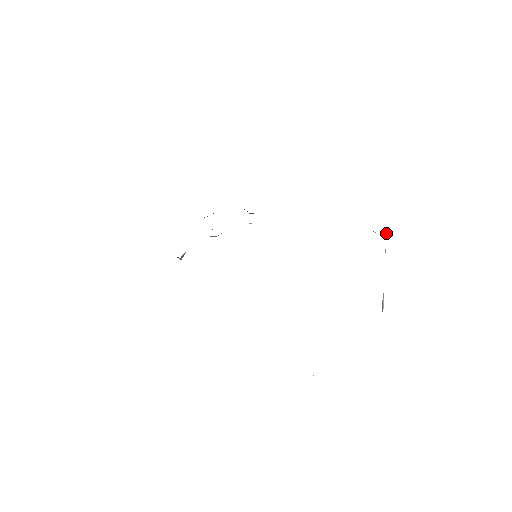
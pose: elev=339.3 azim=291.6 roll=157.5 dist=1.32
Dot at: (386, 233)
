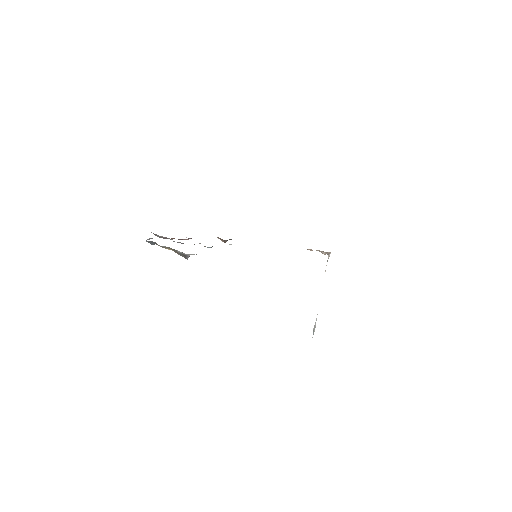
Dot at: (328, 257)
